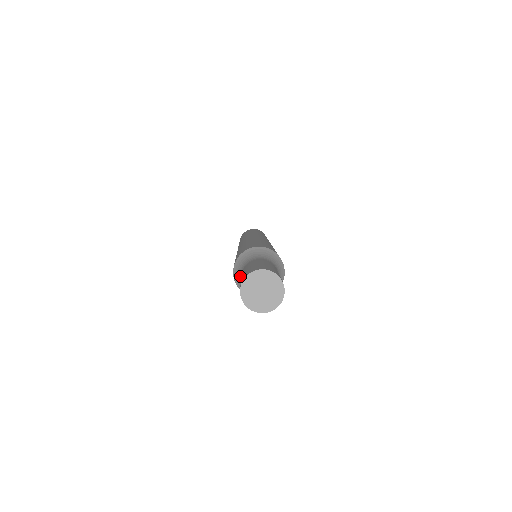
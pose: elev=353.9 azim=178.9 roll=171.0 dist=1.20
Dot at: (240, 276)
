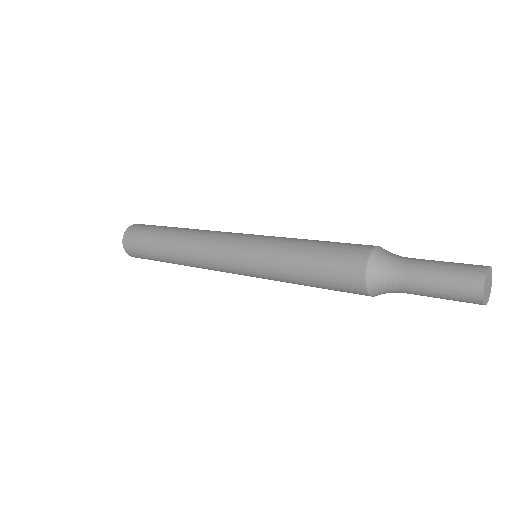
Dot at: (391, 275)
